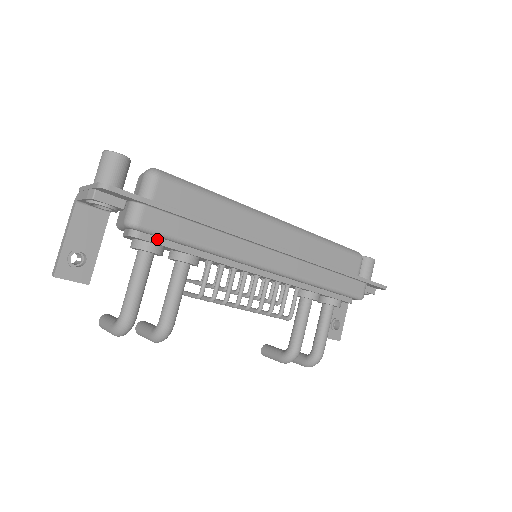
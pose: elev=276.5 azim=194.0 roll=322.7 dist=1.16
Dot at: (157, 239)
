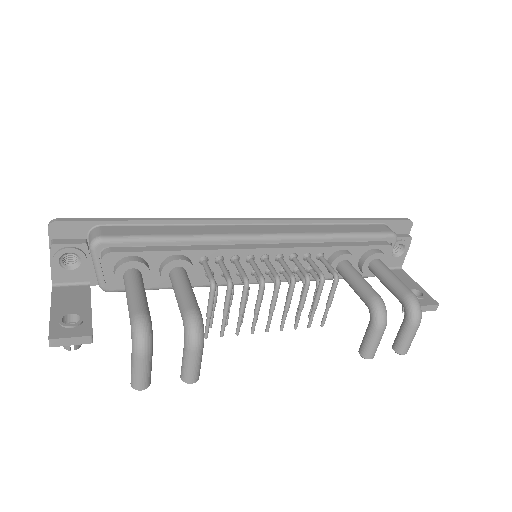
Dot at: (130, 249)
